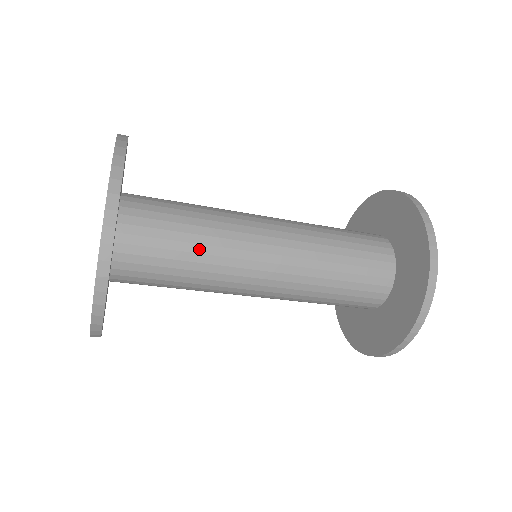
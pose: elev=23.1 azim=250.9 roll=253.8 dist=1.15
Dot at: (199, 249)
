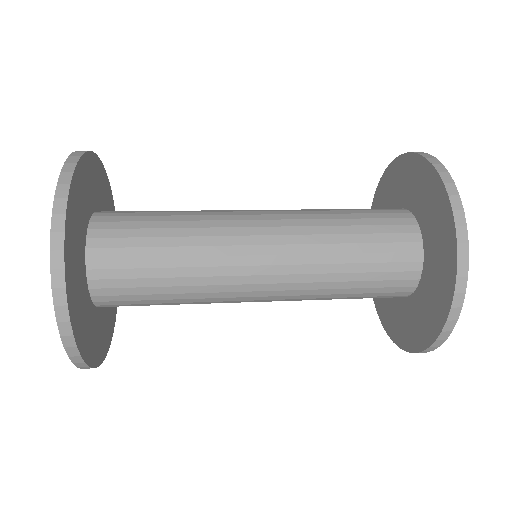
Dot at: (180, 290)
